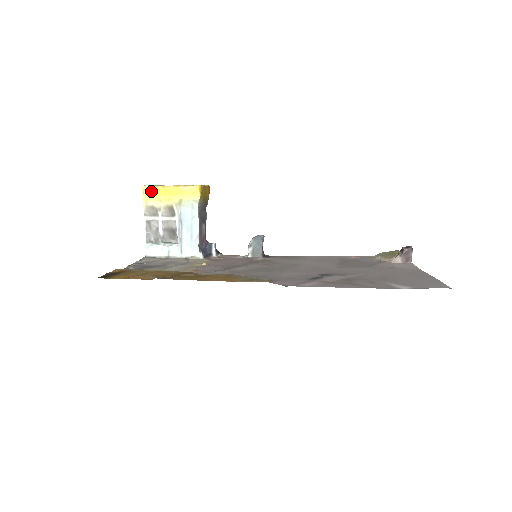
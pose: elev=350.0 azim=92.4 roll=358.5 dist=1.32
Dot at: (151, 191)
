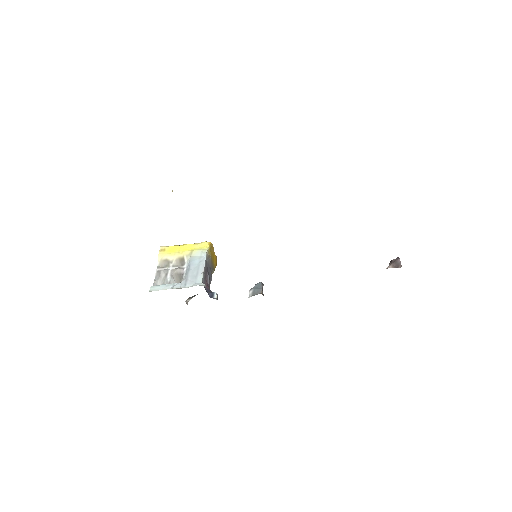
Dot at: (168, 249)
